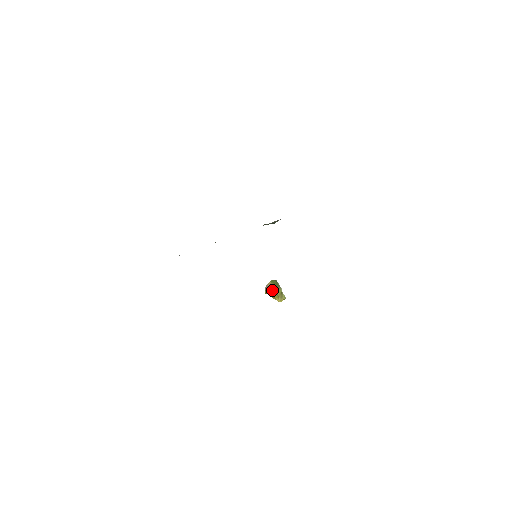
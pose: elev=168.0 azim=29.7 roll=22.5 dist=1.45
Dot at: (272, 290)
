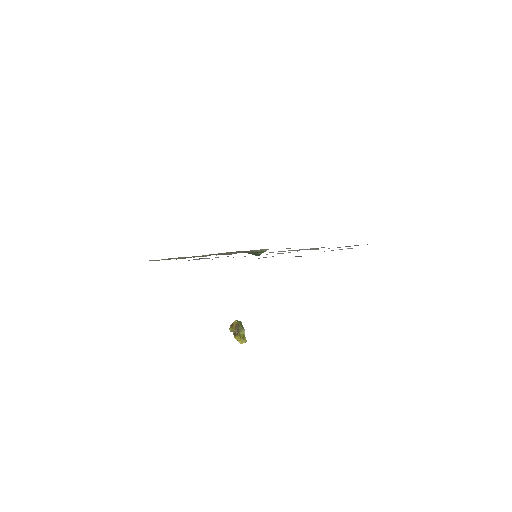
Dot at: (237, 329)
